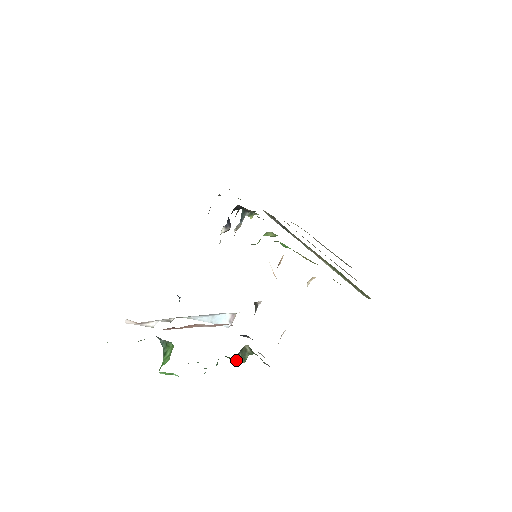
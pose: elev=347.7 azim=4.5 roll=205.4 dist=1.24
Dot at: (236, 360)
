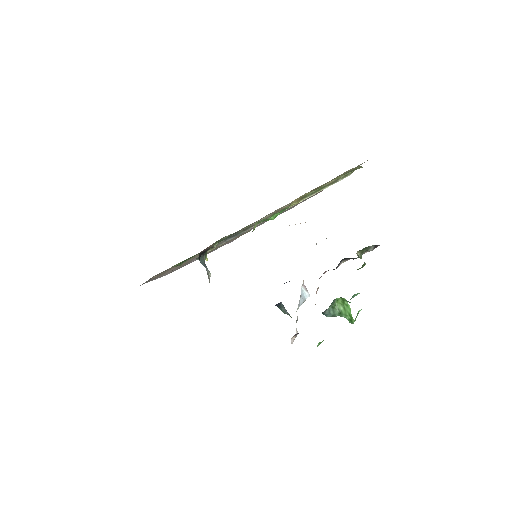
Dot at: (364, 265)
